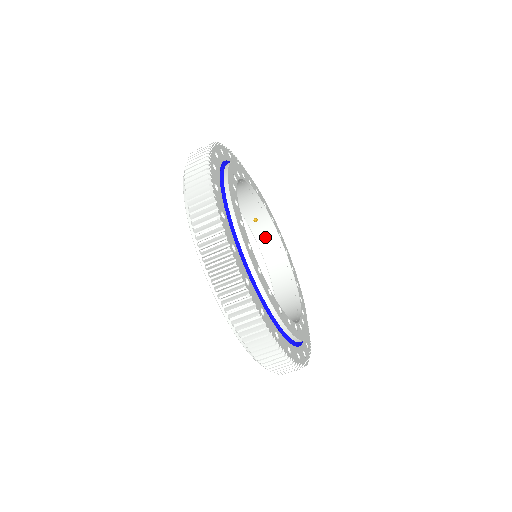
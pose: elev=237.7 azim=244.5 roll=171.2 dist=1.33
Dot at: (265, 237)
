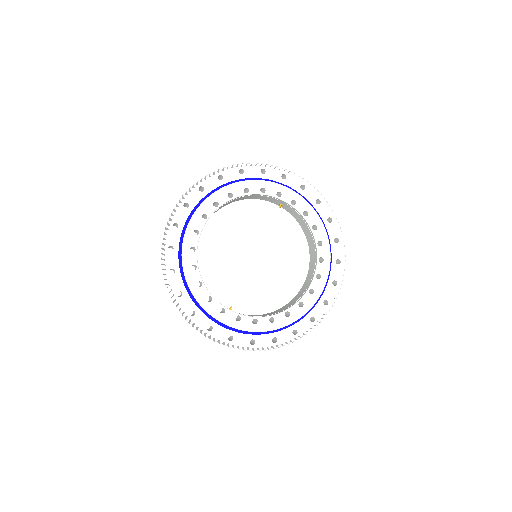
Dot at: (296, 215)
